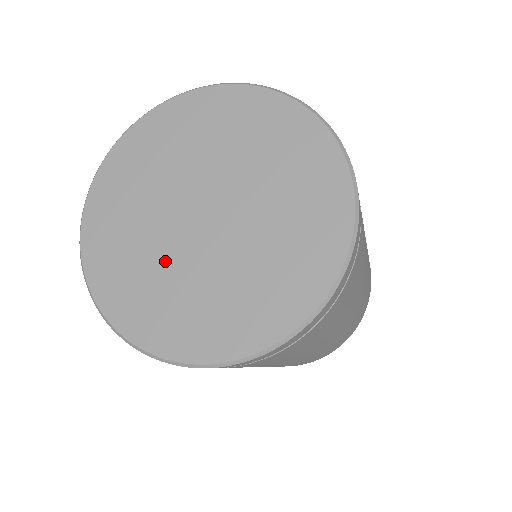
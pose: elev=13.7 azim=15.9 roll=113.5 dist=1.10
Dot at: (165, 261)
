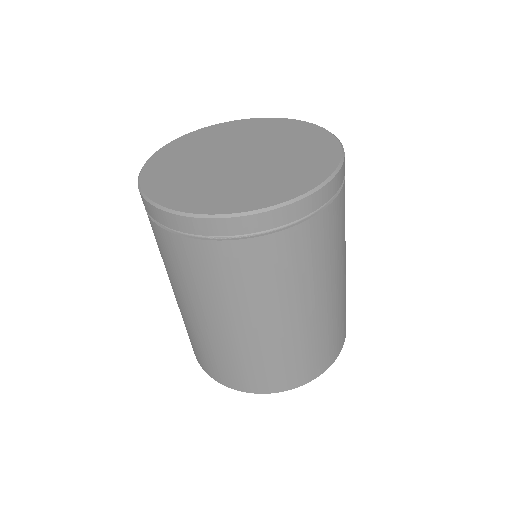
Dot at: (243, 178)
